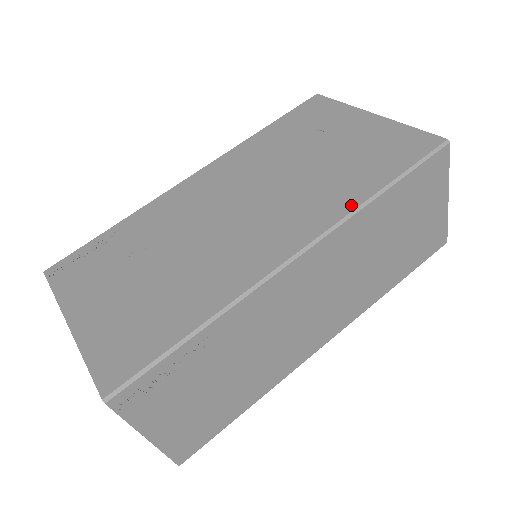
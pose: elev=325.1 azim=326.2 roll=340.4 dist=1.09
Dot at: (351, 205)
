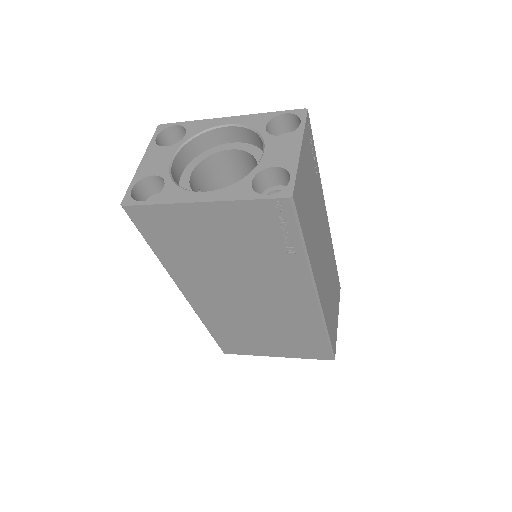
Dot at: occluded
